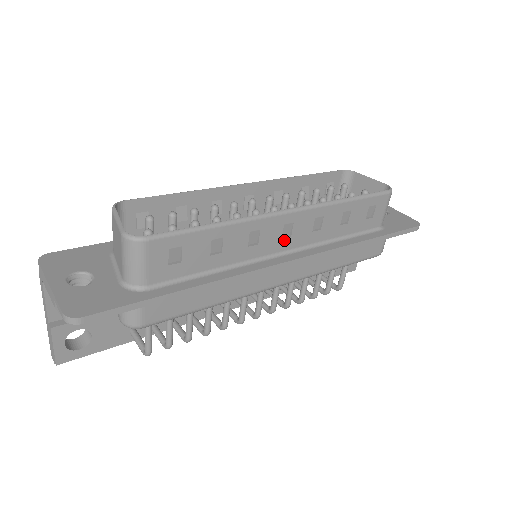
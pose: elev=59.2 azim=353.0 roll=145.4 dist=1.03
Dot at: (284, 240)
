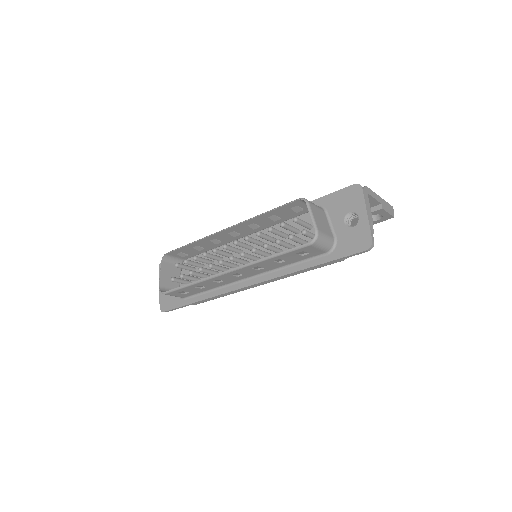
Dot at: (240, 276)
